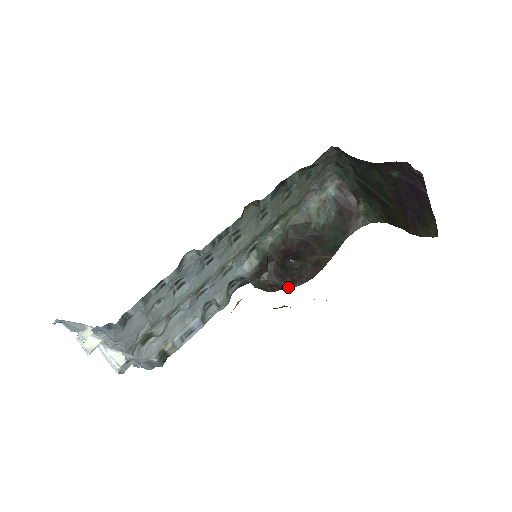
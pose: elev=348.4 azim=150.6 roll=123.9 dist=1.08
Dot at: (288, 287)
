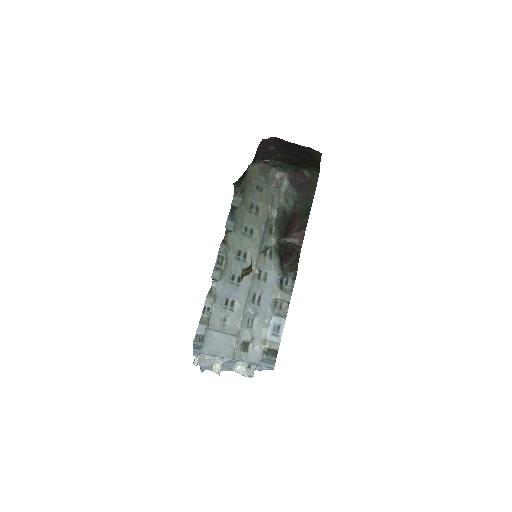
Dot at: (298, 257)
